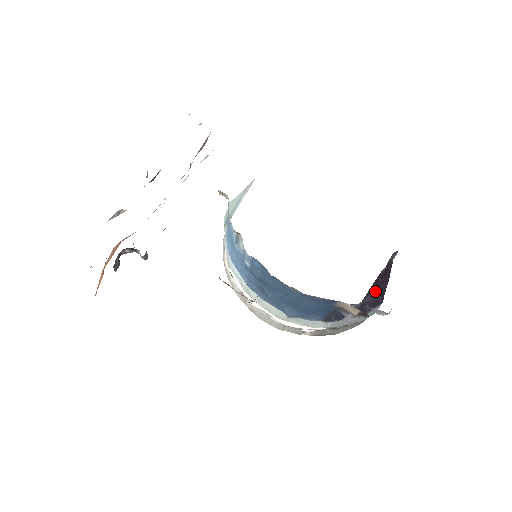
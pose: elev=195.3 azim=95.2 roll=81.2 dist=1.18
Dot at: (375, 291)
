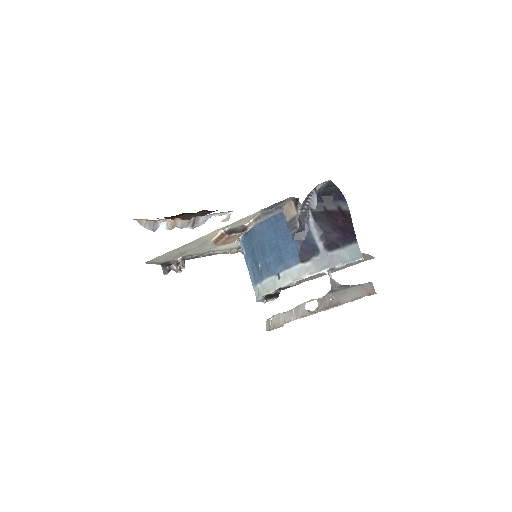
Dot at: (338, 228)
